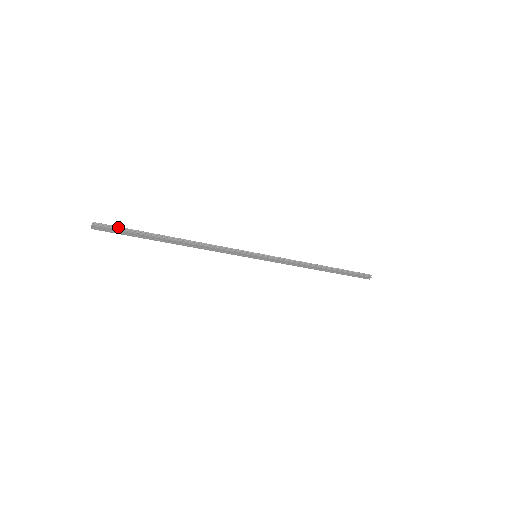
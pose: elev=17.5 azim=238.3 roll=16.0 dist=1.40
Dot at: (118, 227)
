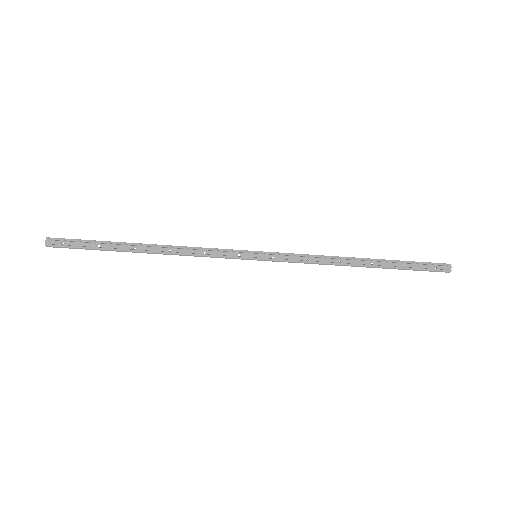
Dot at: (74, 240)
